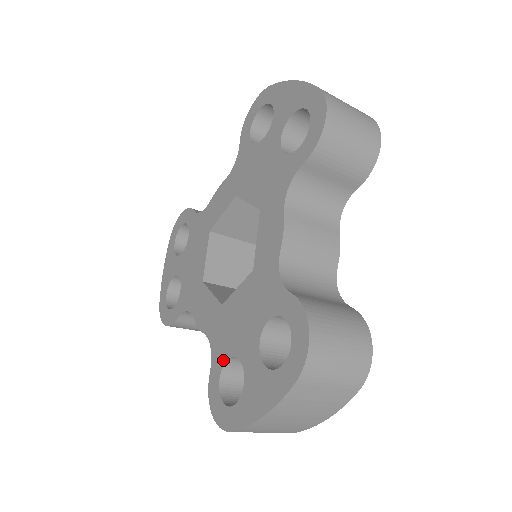
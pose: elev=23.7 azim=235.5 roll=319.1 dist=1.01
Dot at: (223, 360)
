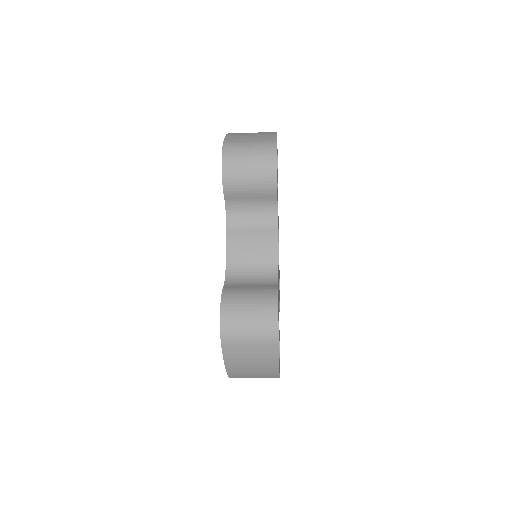
Dot at: occluded
